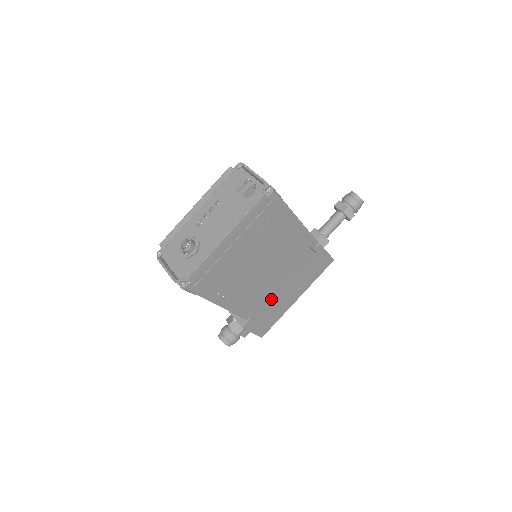
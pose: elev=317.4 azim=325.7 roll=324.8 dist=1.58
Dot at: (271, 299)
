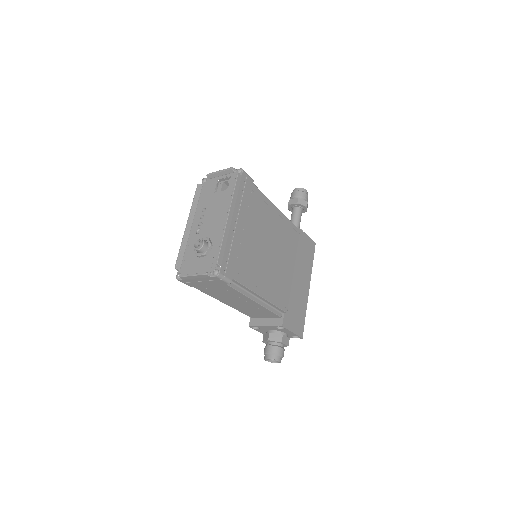
Dot at: (290, 288)
